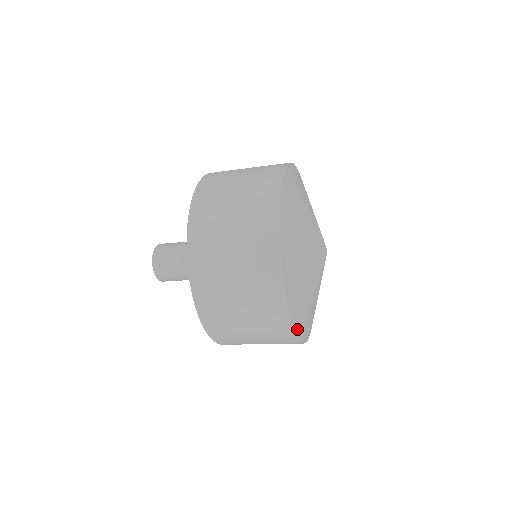
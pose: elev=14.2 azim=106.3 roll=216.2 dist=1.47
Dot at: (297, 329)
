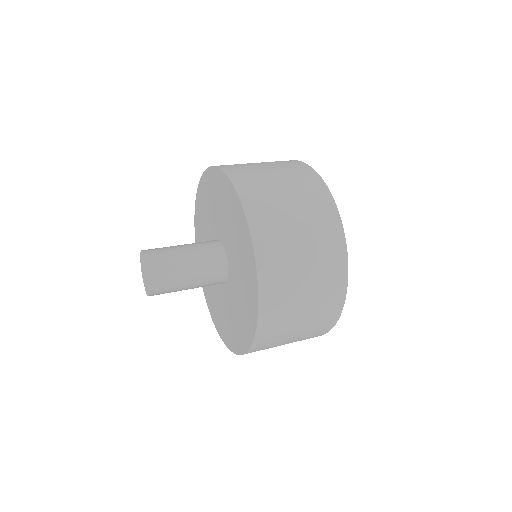
Dot at: occluded
